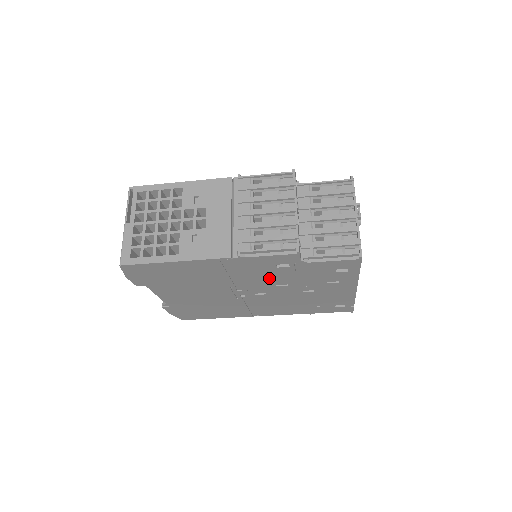
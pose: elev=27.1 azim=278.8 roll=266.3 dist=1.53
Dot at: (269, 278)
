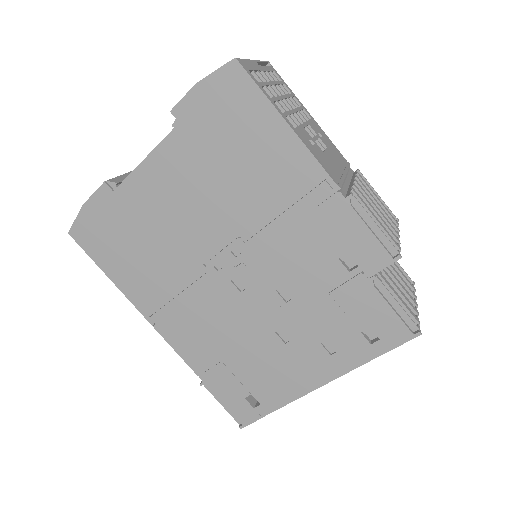
Dot at: (298, 268)
